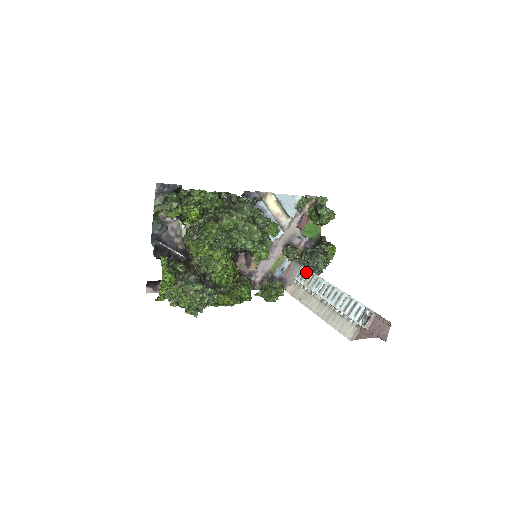
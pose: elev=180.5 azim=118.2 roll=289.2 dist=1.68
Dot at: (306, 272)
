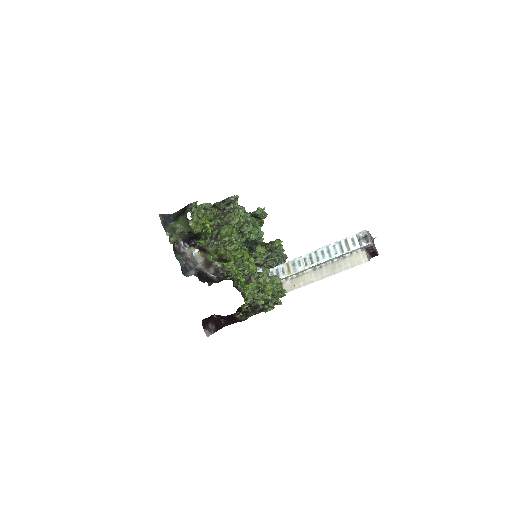
Dot at: (277, 269)
